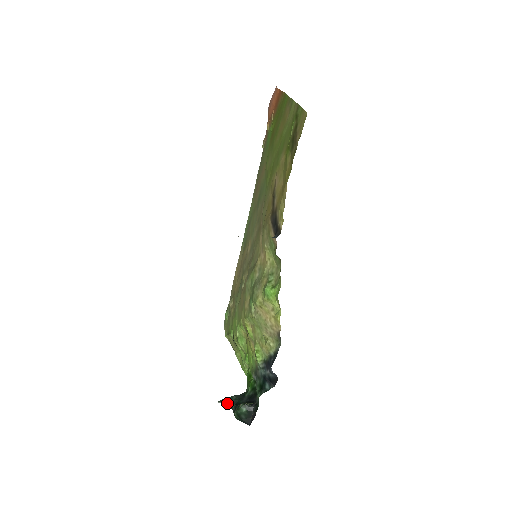
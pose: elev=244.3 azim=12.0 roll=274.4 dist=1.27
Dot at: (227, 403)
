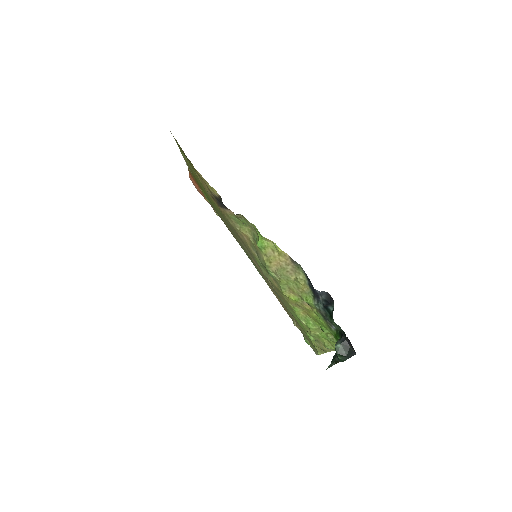
Dot at: (332, 363)
